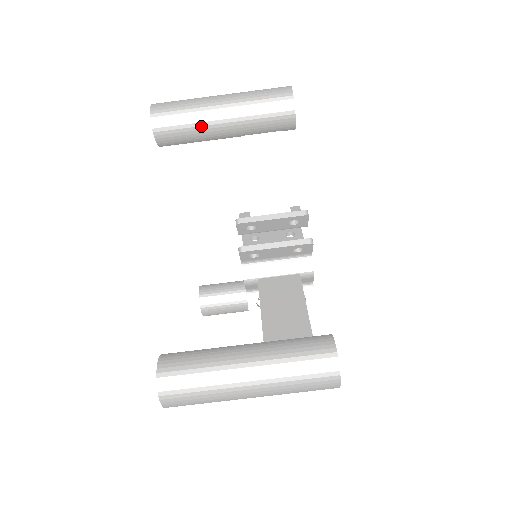
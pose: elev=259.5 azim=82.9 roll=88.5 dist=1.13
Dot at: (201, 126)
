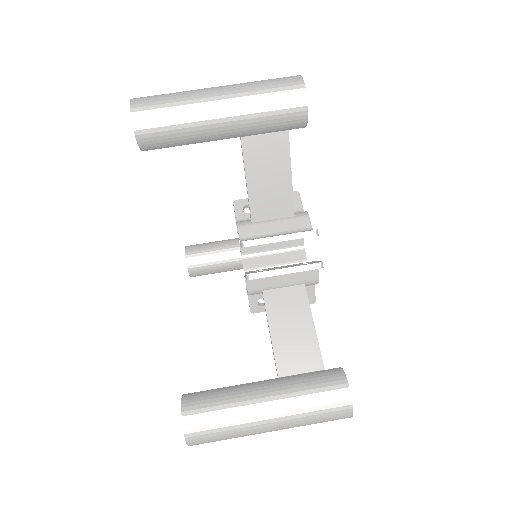
Dot at: (196, 134)
